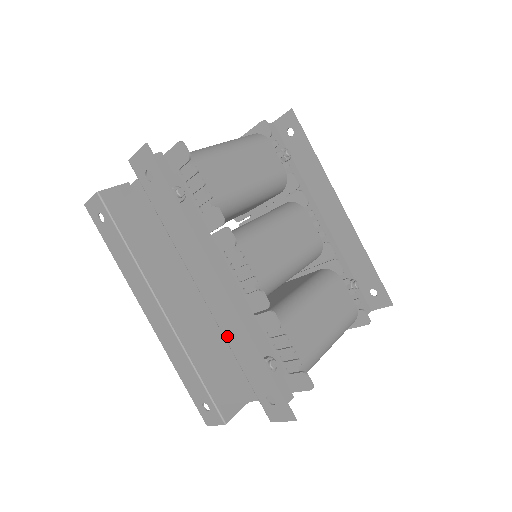
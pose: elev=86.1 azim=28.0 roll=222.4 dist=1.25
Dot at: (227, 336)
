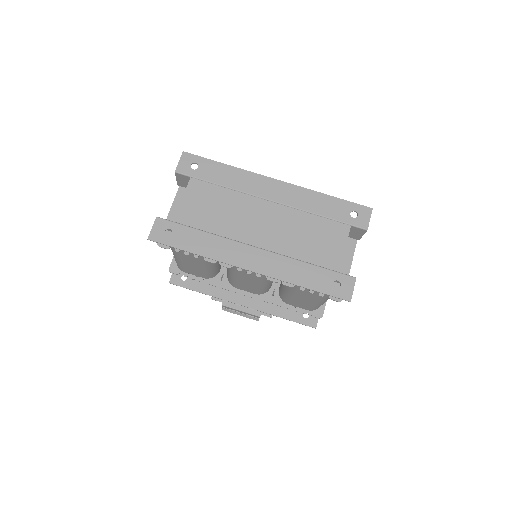
Dot at: (303, 207)
